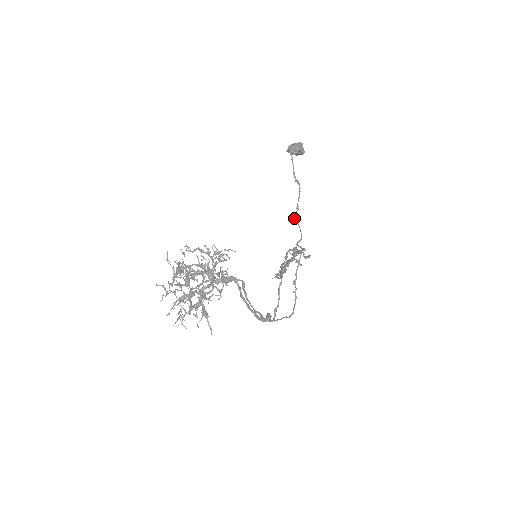
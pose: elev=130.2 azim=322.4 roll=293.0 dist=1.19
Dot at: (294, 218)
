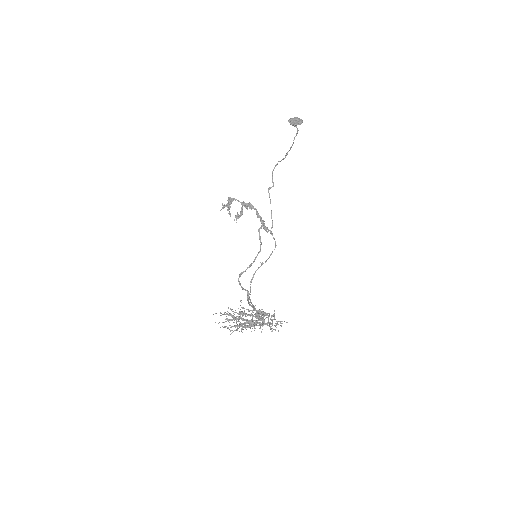
Dot at: occluded
